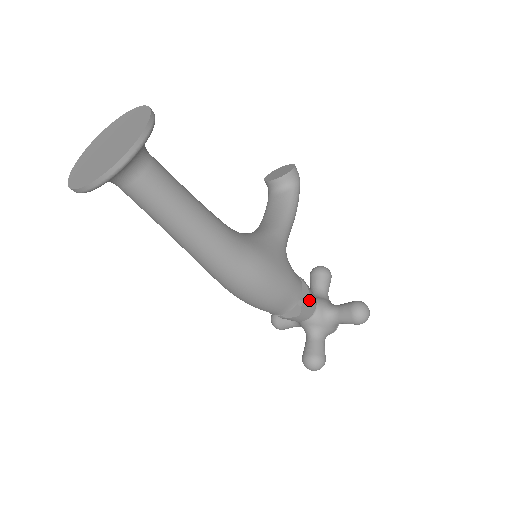
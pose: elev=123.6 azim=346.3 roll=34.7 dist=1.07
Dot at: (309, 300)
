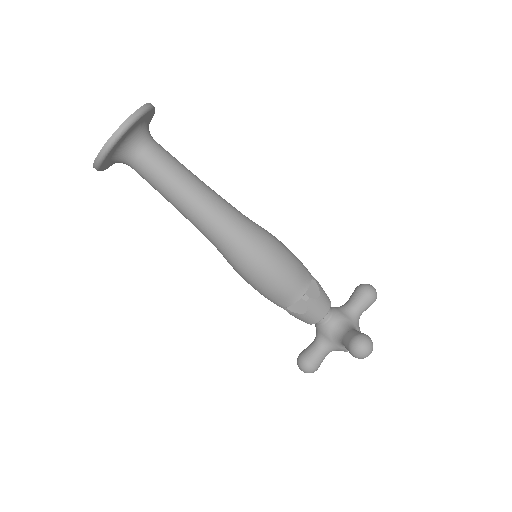
Dot at: occluded
